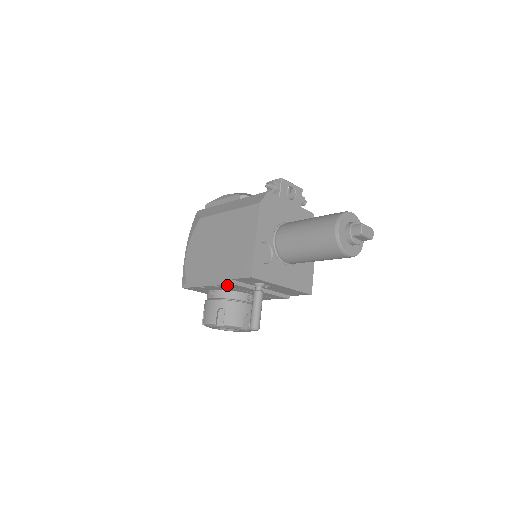
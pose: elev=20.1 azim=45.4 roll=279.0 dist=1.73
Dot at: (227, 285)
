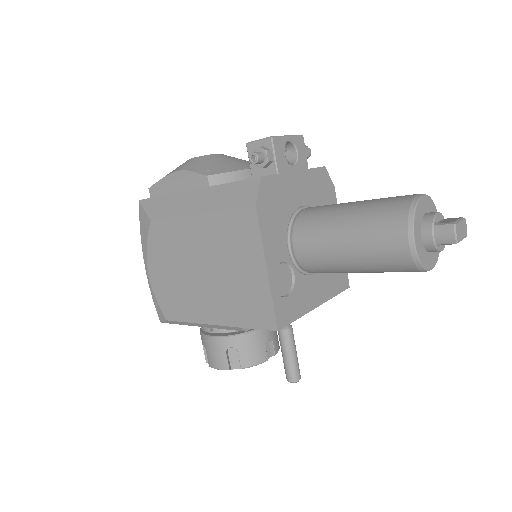
Dot at: occluded
